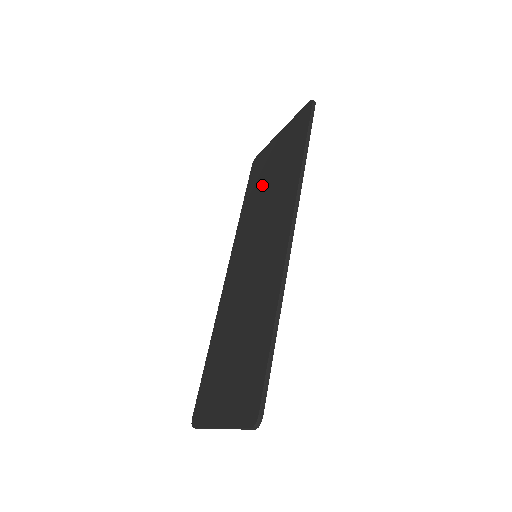
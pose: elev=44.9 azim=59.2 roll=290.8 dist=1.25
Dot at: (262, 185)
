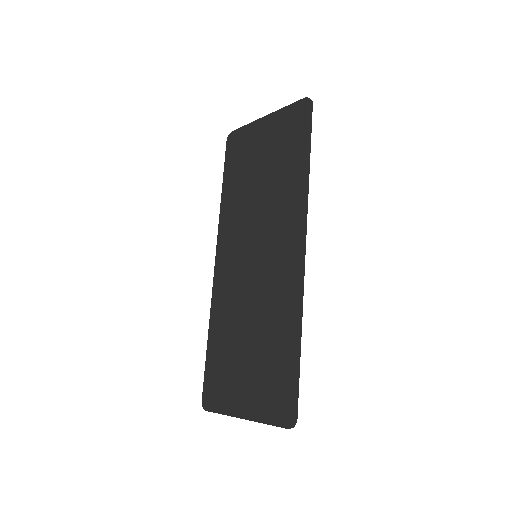
Dot at: (250, 175)
